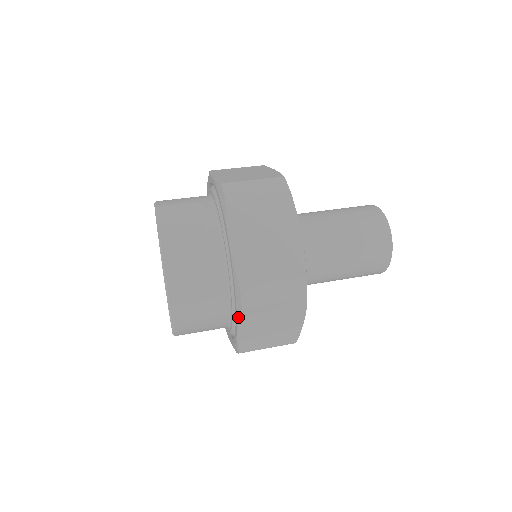
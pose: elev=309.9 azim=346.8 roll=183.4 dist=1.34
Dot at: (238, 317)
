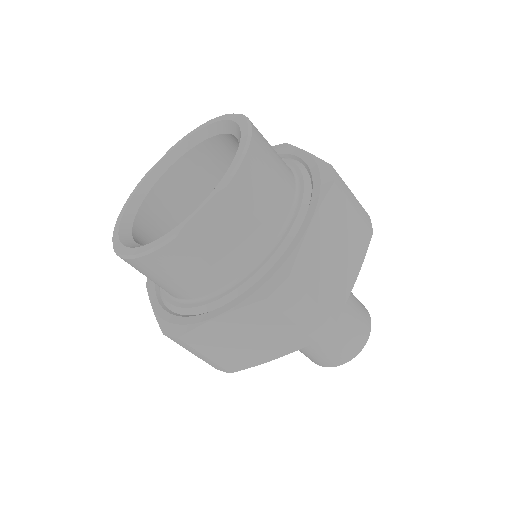
Dot at: (159, 320)
